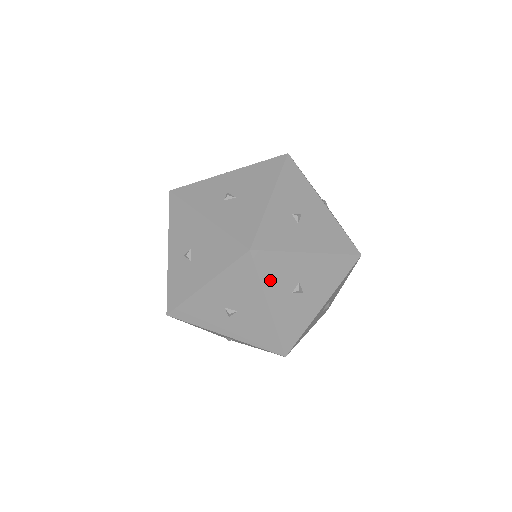
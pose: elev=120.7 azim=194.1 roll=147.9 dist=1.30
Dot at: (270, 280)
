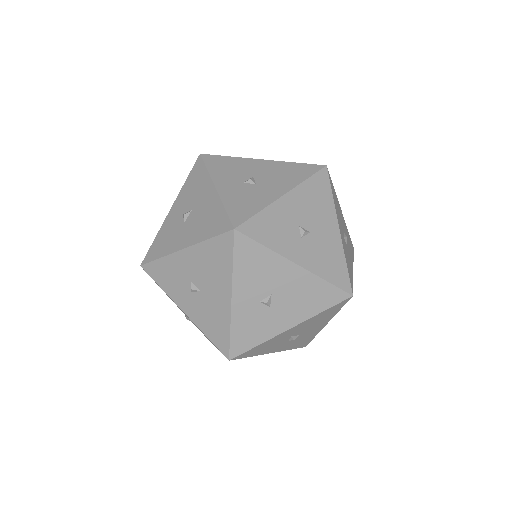
Dot at: (261, 351)
